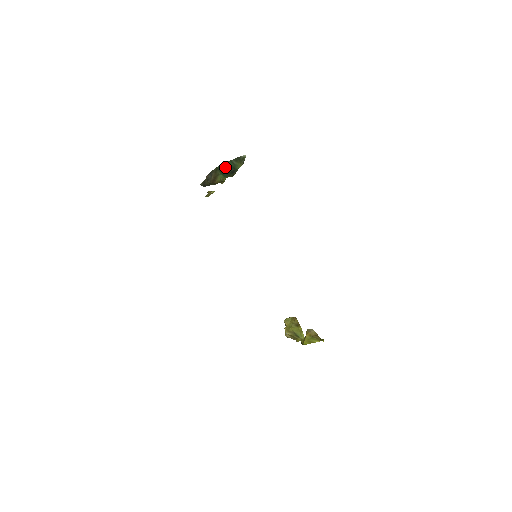
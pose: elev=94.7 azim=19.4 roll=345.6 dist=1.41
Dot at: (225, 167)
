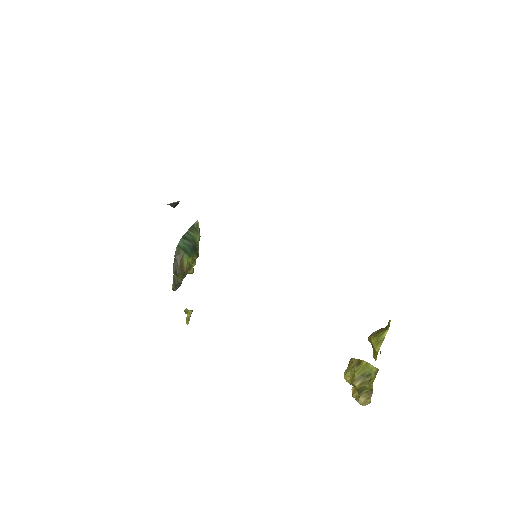
Dot at: (185, 243)
